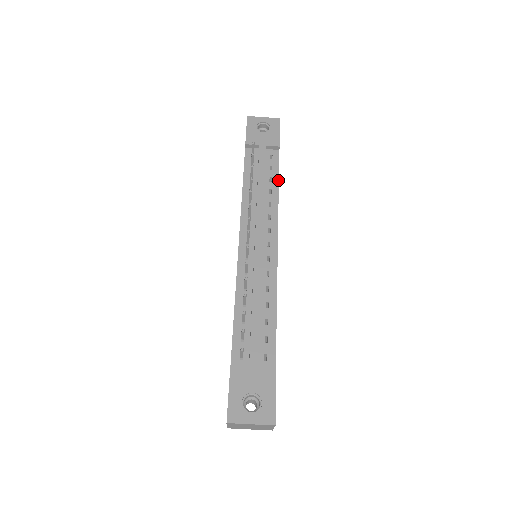
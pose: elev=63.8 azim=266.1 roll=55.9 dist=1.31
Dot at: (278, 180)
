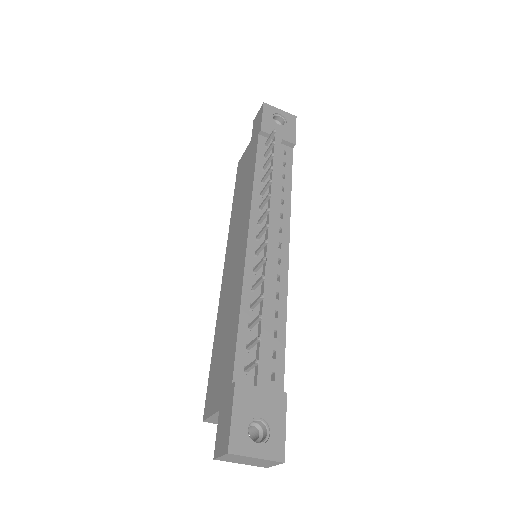
Dot at: (291, 179)
